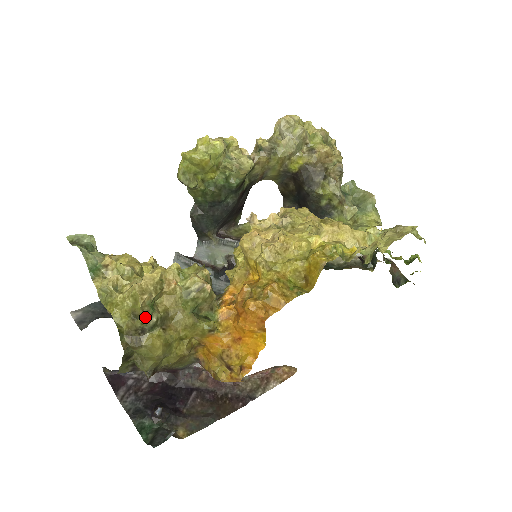
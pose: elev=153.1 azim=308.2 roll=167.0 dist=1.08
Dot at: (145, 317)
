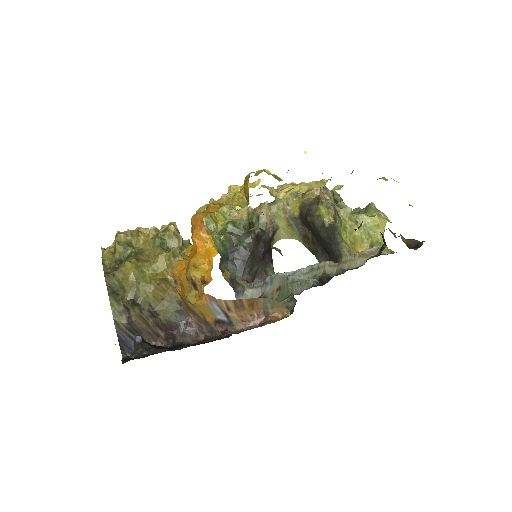
Dot at: (121, 249)
